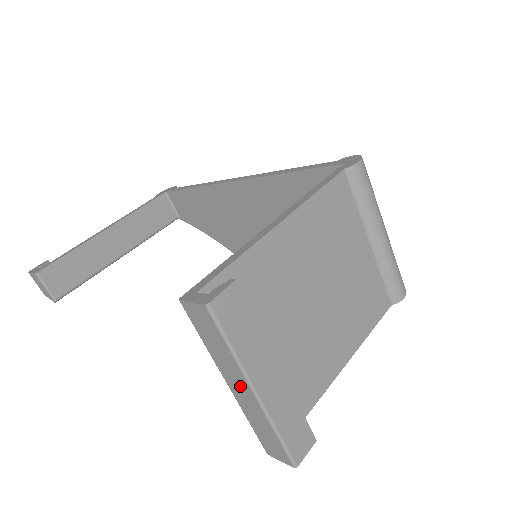
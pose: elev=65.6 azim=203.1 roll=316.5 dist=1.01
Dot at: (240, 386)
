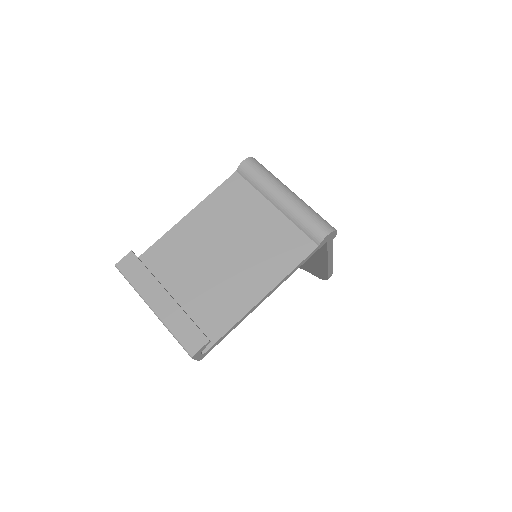
Dot at: occluded
